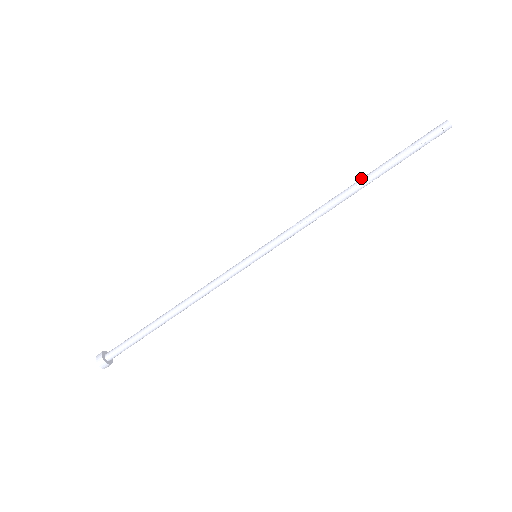
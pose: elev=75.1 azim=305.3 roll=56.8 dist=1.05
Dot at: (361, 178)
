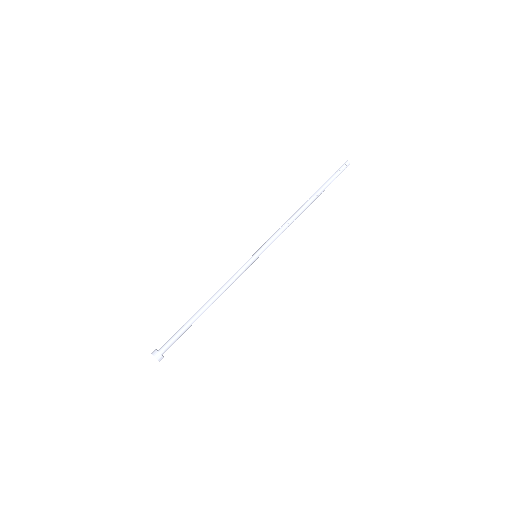
Dot at: occluded
